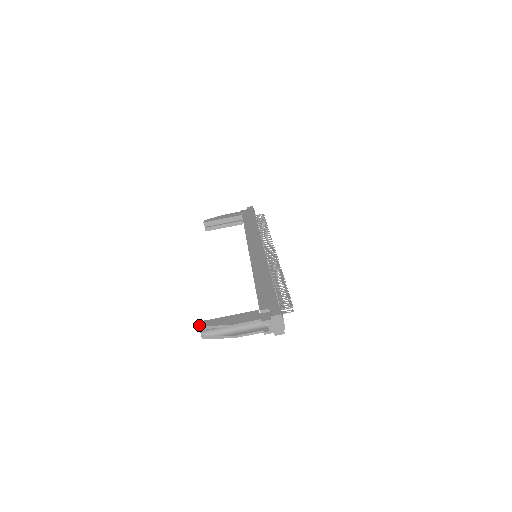
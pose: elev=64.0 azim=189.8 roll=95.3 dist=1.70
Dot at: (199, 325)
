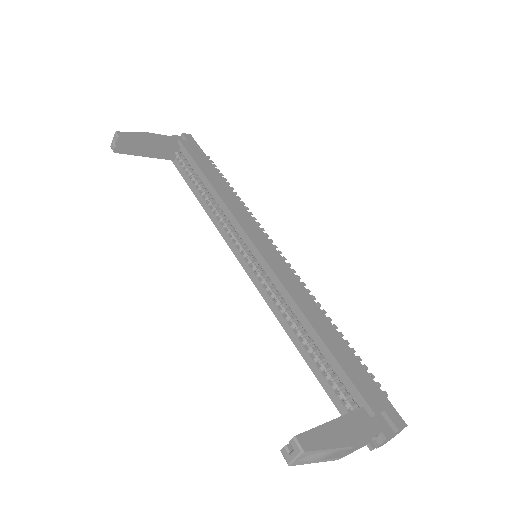
Dot at: (302, 448)
